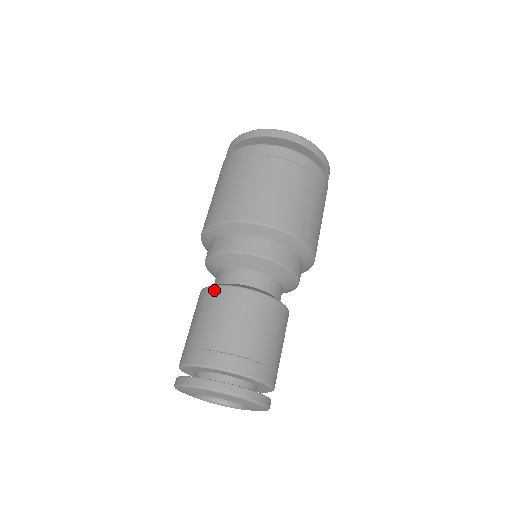
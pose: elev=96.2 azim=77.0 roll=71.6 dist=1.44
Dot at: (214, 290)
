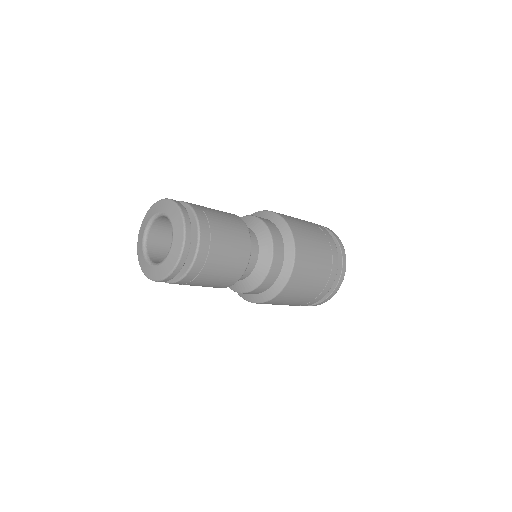
Dot at: occluded
